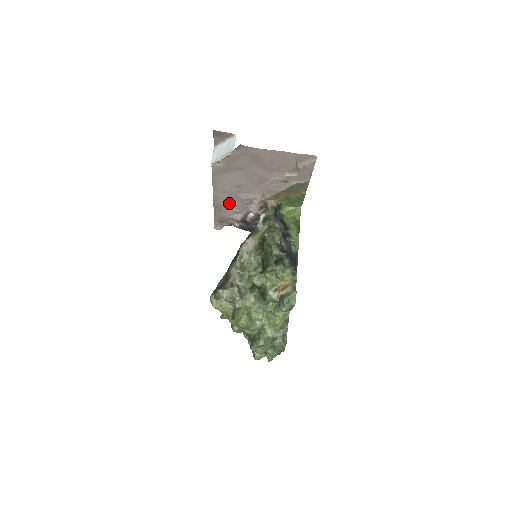
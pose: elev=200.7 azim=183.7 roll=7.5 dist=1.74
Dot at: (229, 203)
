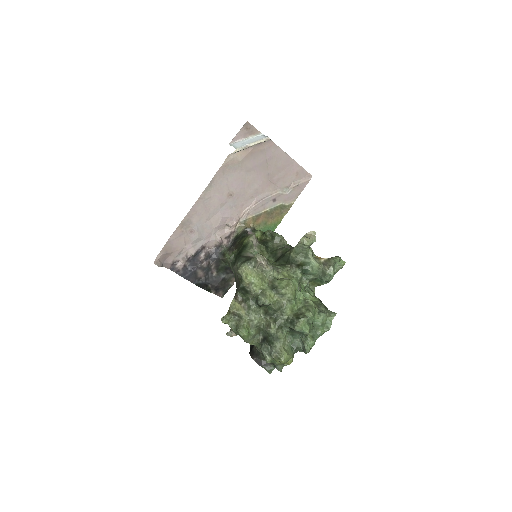
Dot at: (201, 221)
